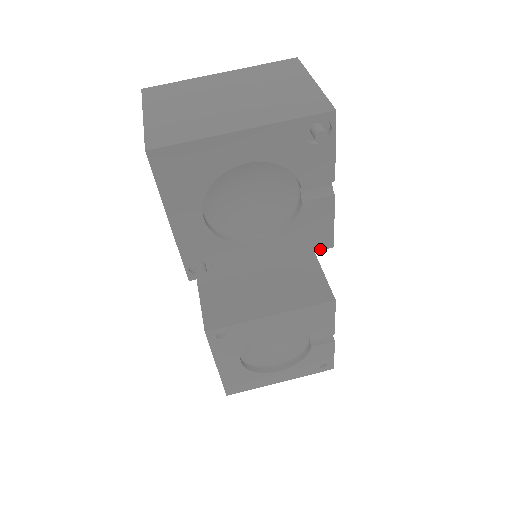
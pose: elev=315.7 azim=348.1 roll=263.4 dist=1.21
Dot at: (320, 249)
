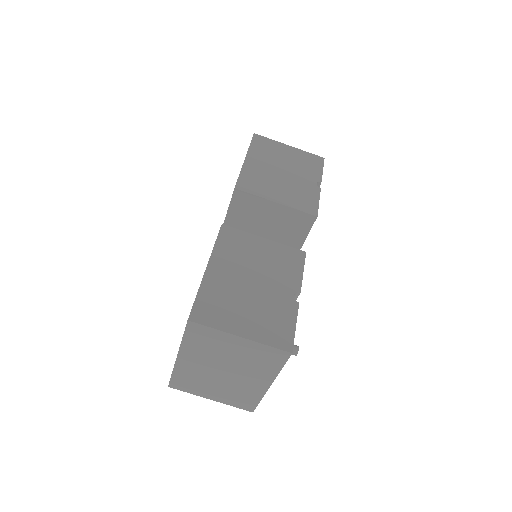
Dot at: occluded
